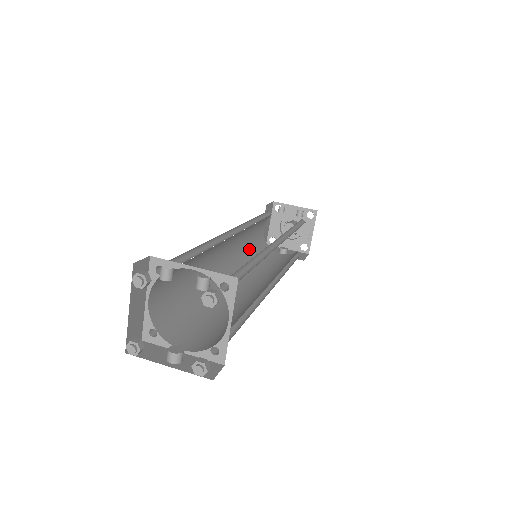
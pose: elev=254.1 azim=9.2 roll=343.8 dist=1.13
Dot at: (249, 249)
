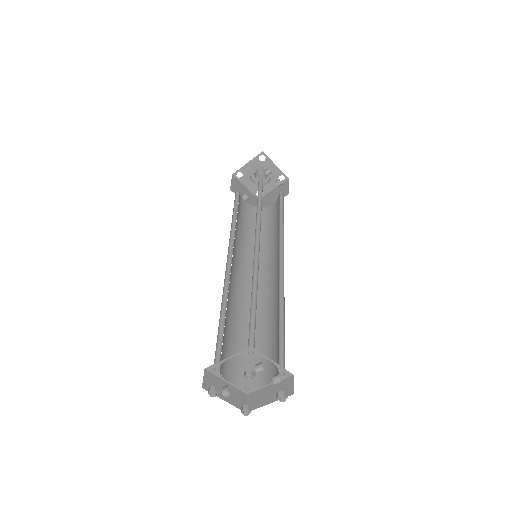
Dot at: occluded
